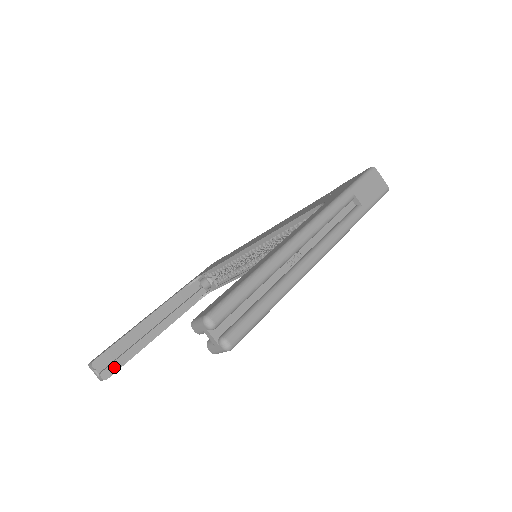
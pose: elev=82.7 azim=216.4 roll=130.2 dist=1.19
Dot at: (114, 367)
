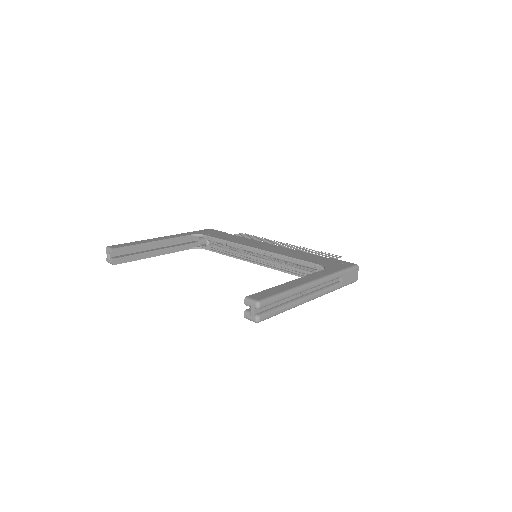
Dot at: (122, 260)
